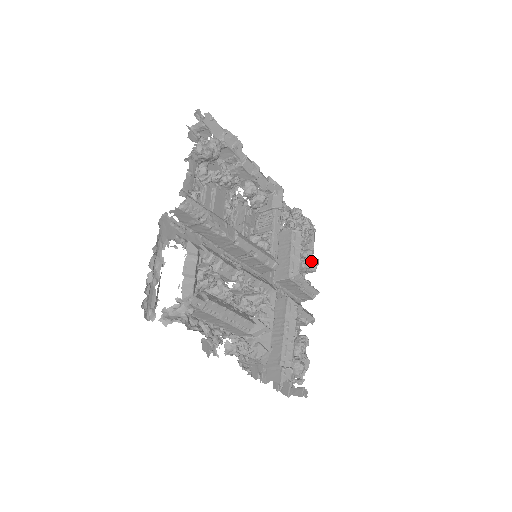
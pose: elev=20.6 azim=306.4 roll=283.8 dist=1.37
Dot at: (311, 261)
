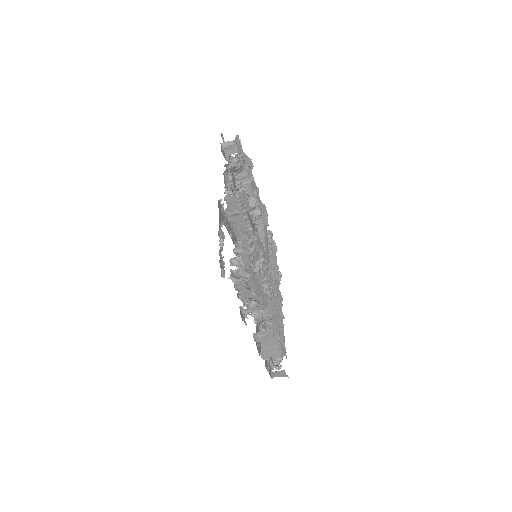
Dot at: (279, 273)
